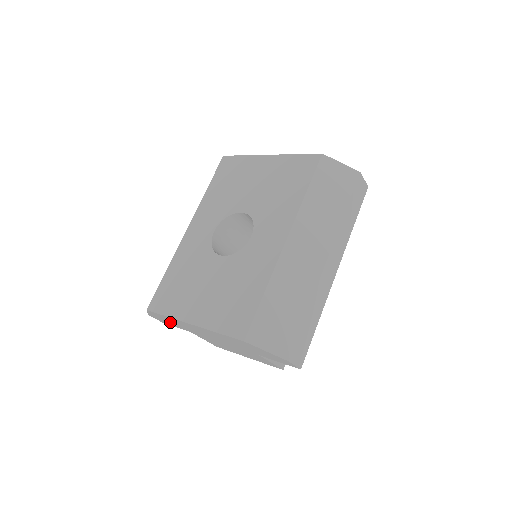
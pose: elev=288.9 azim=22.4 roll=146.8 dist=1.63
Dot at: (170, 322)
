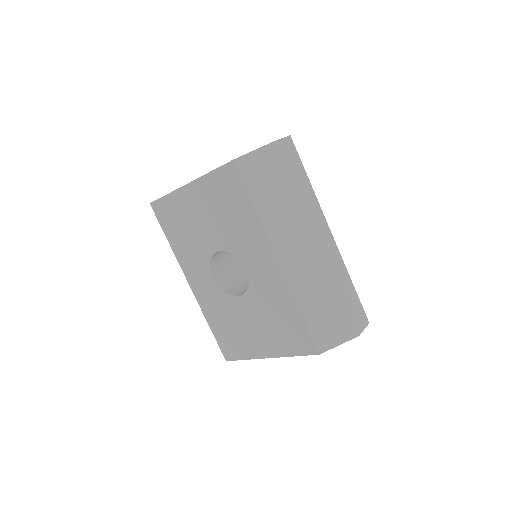
Dot at: occluded
